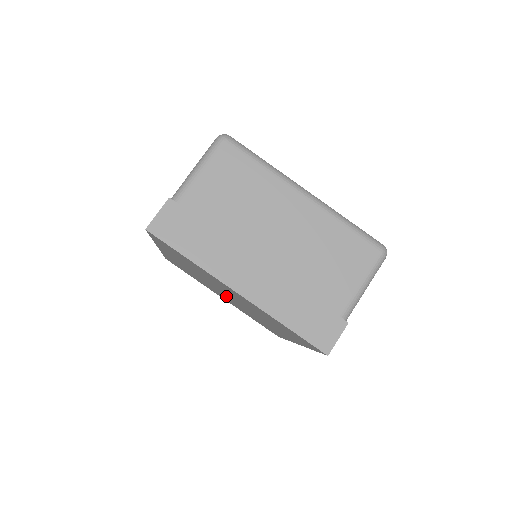
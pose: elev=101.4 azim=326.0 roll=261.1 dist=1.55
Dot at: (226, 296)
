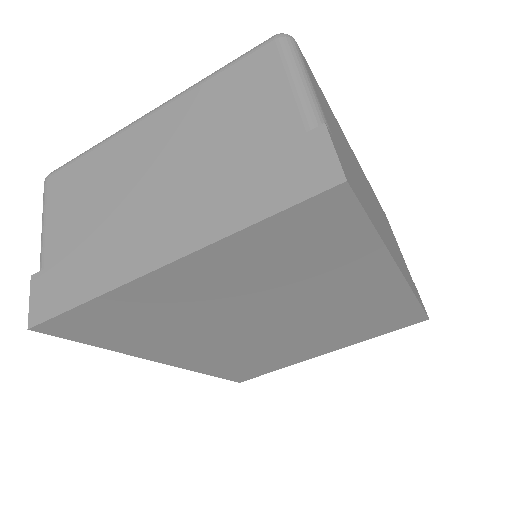
Dot at: (284, 331)
